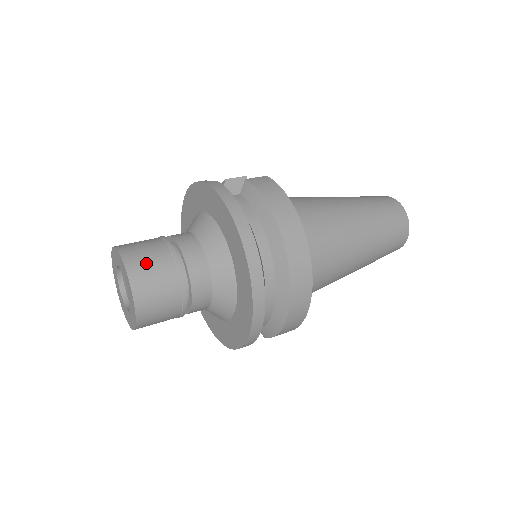
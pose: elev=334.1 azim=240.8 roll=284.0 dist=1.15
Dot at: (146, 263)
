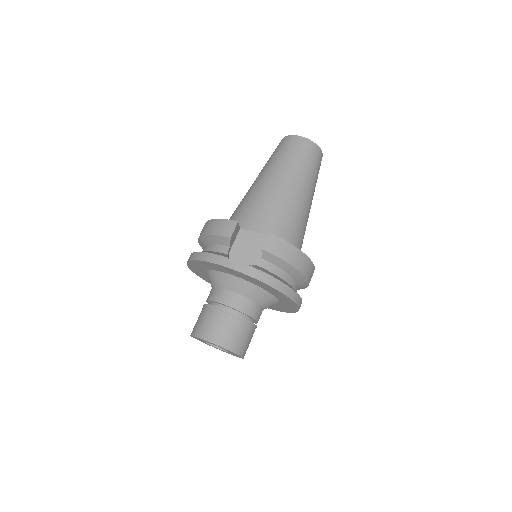
Dot at: (240, 340)
